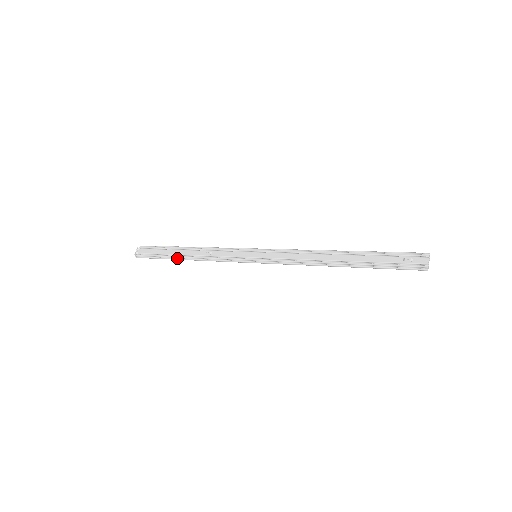
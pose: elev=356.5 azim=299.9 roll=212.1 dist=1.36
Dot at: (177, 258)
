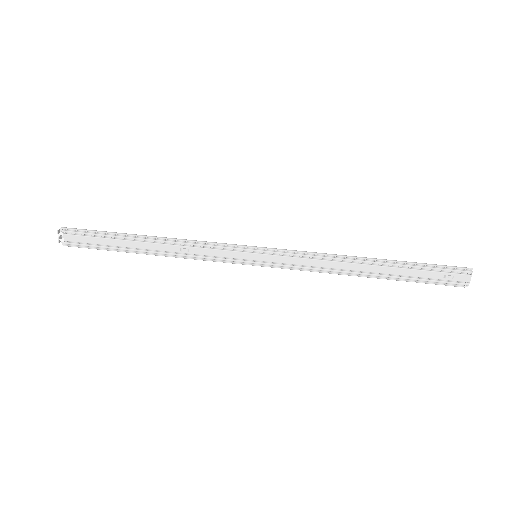
Dot at: (136, 253)
